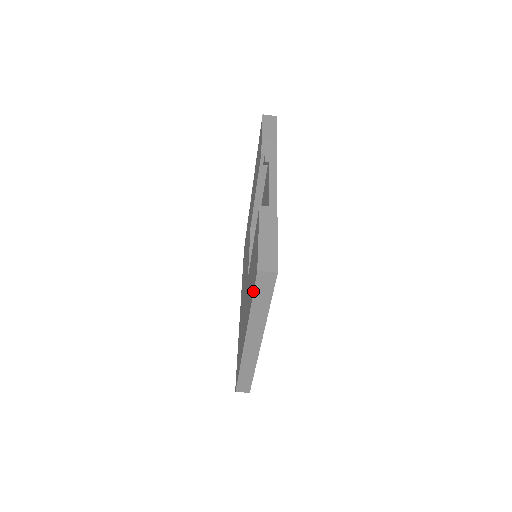
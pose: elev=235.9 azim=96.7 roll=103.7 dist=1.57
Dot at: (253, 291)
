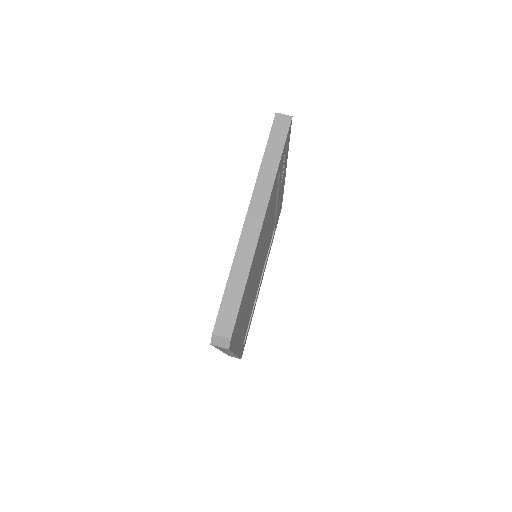
Dot at: occluded
